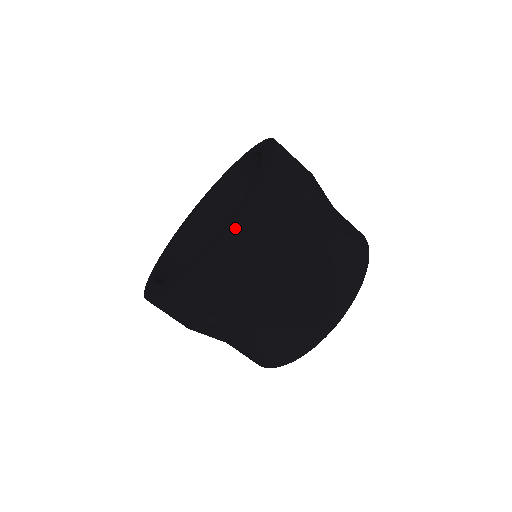
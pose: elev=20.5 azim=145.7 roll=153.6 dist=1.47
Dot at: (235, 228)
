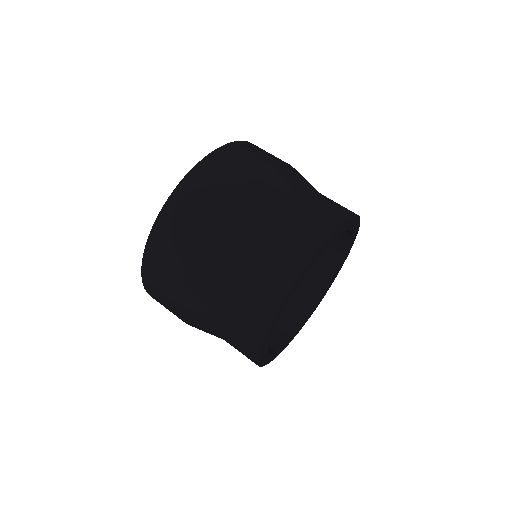
Dot at: (218, 153)
